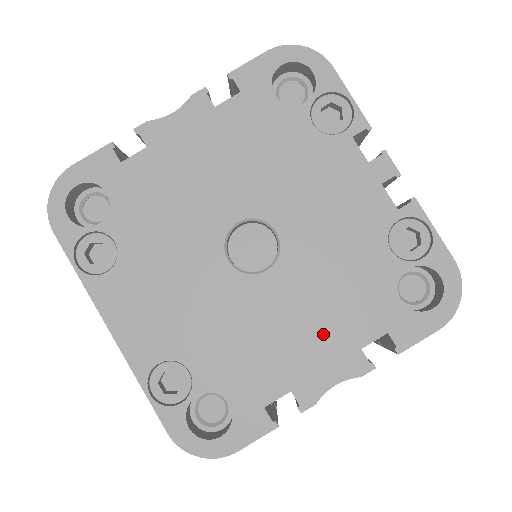
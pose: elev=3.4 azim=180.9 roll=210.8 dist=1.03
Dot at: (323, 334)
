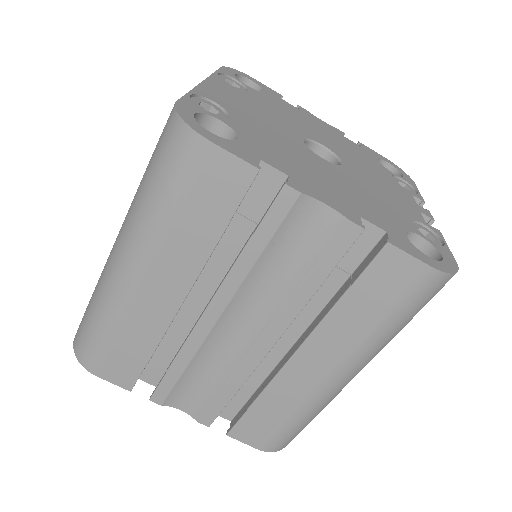
Dot at: (338, 192)
